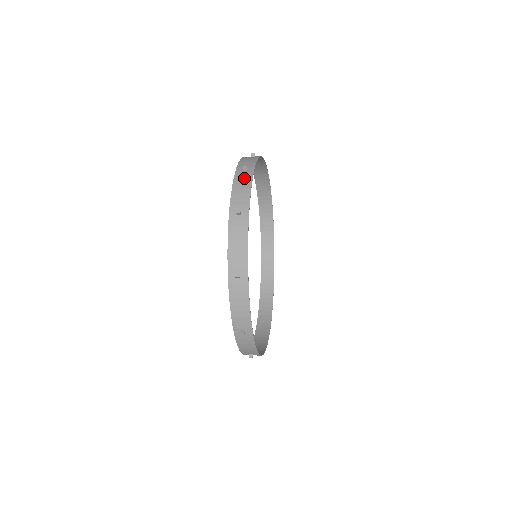
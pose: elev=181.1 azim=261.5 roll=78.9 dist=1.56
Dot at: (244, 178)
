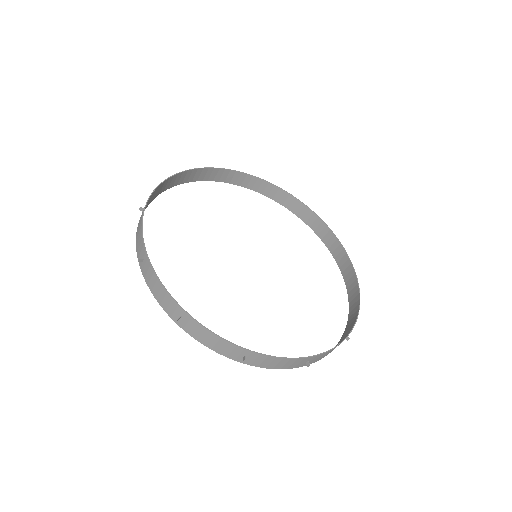
Dot at: (140, 221)
